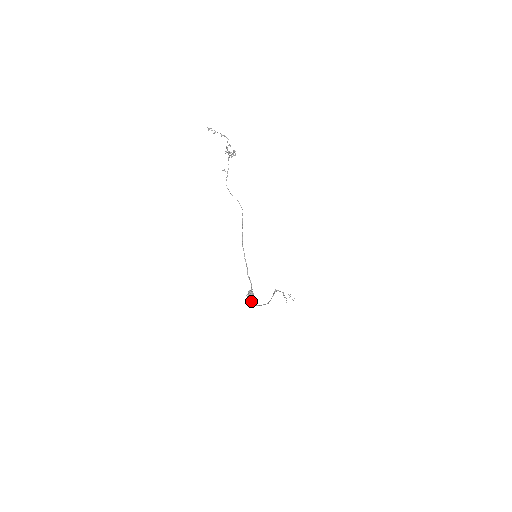
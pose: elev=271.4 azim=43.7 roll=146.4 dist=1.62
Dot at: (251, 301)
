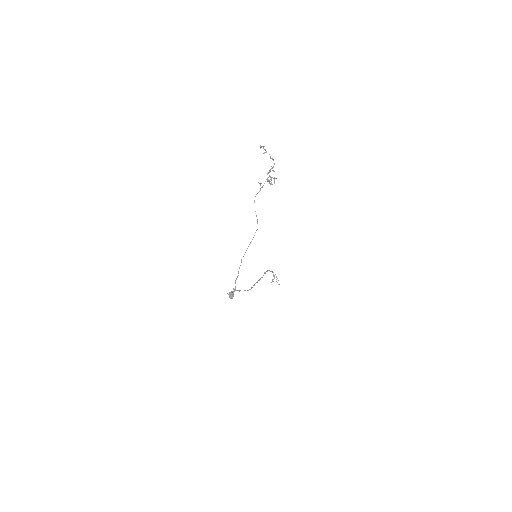
Dot at: (233, 289)
